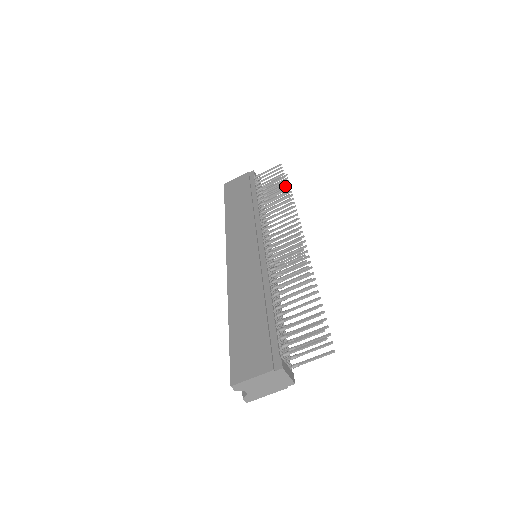
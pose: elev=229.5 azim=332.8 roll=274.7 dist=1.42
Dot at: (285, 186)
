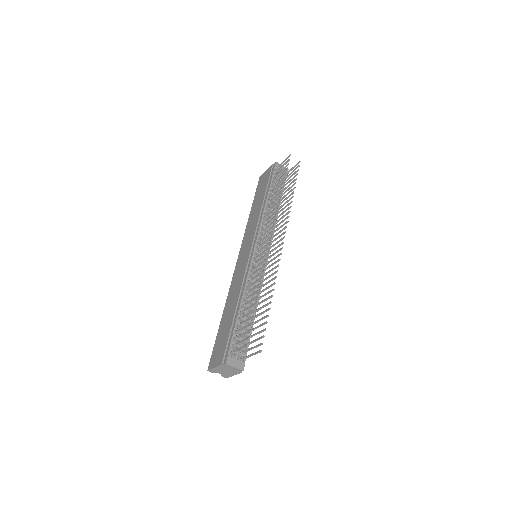
Dot at: (294, 176)
